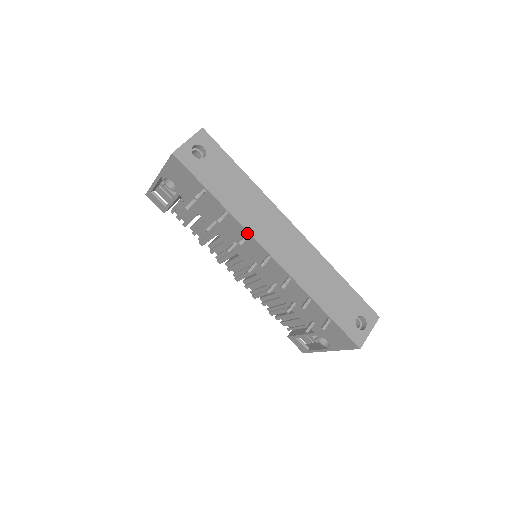
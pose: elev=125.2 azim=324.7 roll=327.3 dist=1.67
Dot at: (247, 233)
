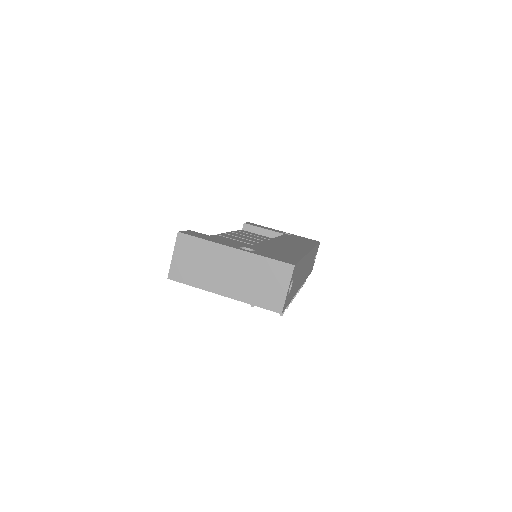
Dot at: occluded
